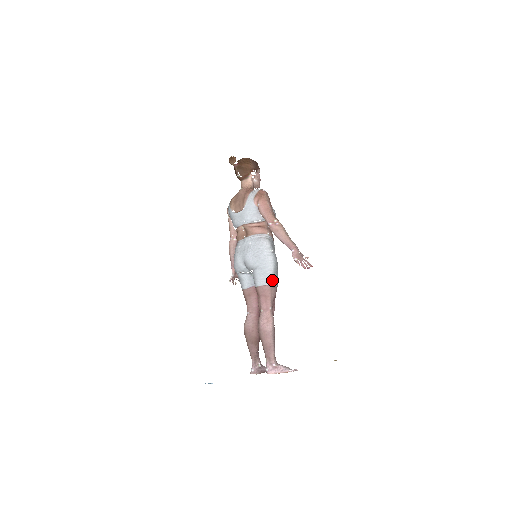
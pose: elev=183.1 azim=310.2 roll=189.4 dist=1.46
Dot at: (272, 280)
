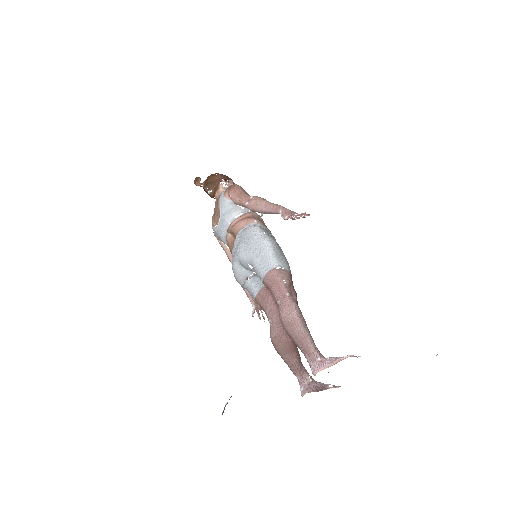
Dot at: (276, 262)
